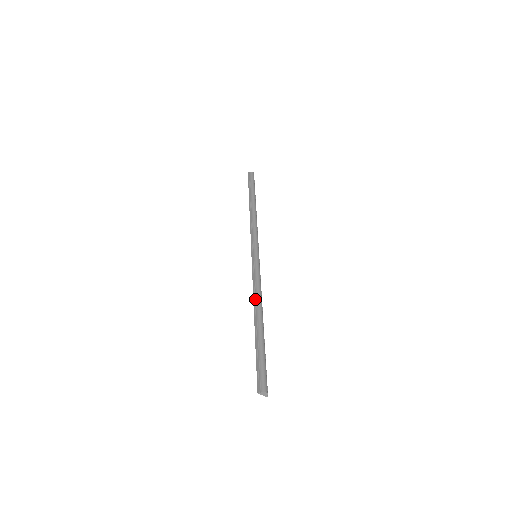
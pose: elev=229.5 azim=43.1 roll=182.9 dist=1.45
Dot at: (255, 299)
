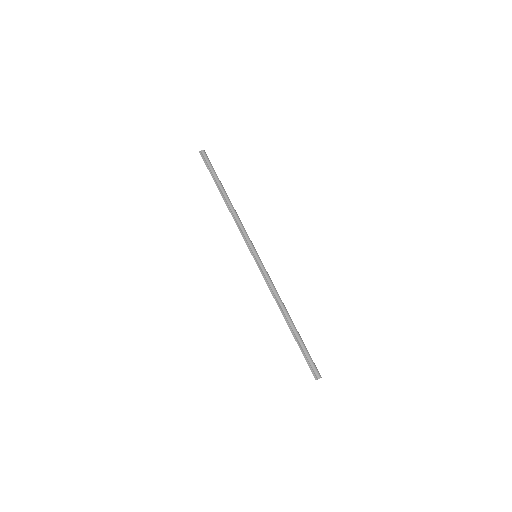
Dot at: (278, 302)
